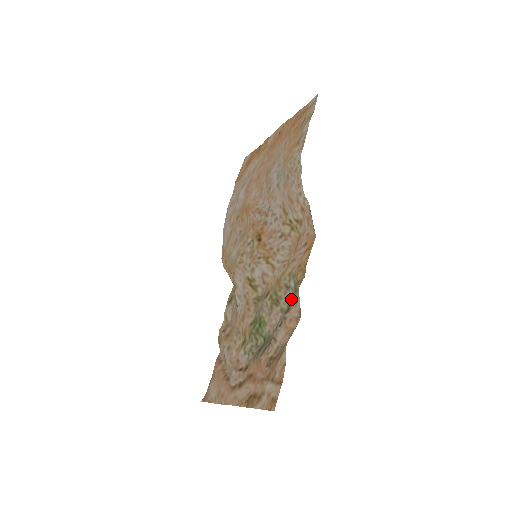
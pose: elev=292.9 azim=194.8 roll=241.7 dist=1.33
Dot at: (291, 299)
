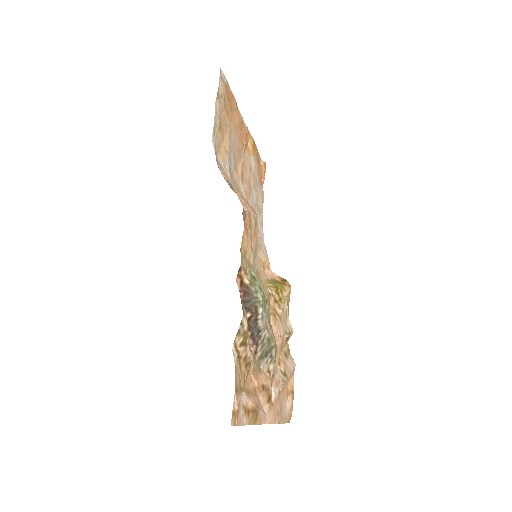
Dot at: (263, 290)
